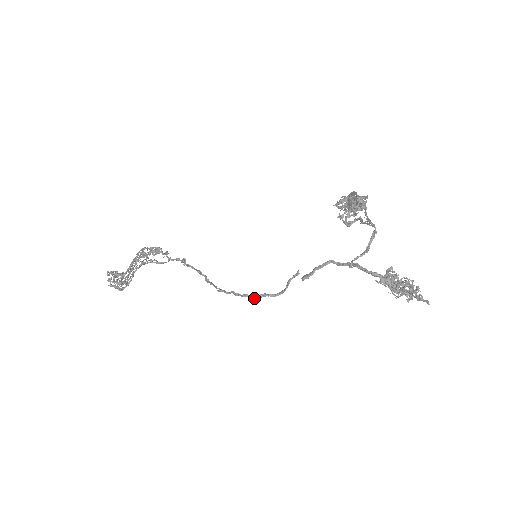
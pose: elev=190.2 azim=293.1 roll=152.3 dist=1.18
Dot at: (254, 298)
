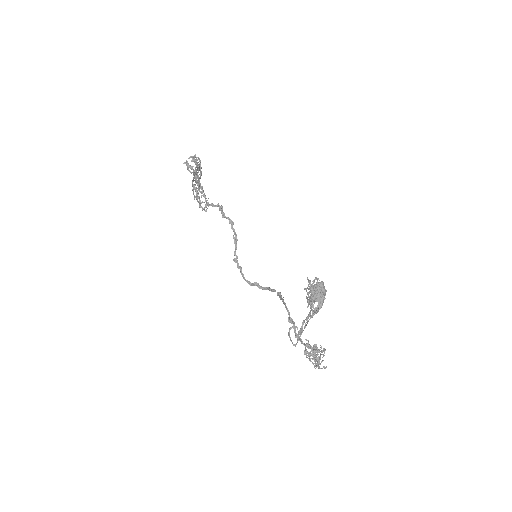
Dot at: (249, 284)
